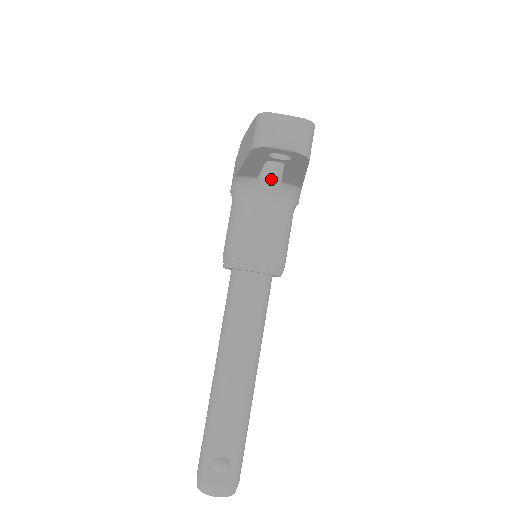
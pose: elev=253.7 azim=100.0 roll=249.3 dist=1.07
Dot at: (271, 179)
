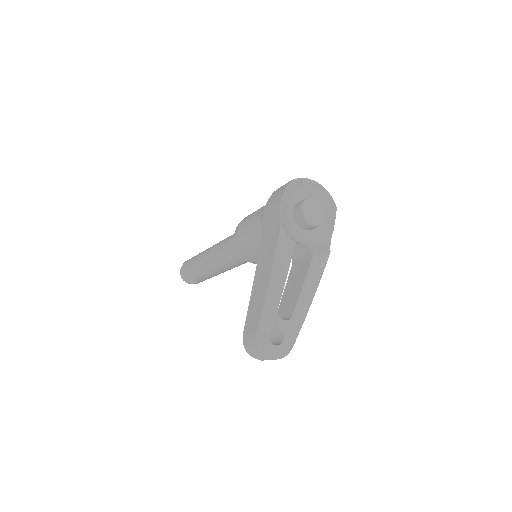
Dot at: occluded
